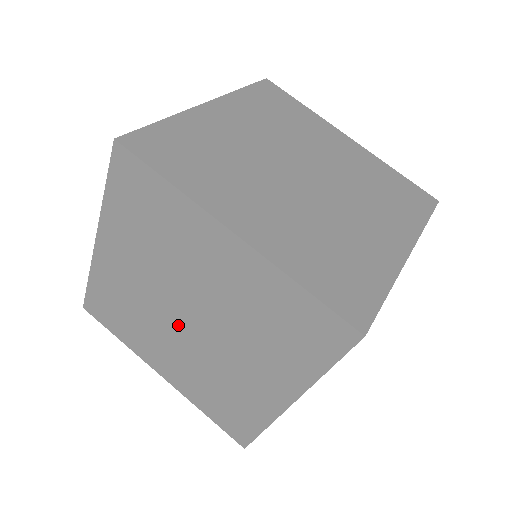
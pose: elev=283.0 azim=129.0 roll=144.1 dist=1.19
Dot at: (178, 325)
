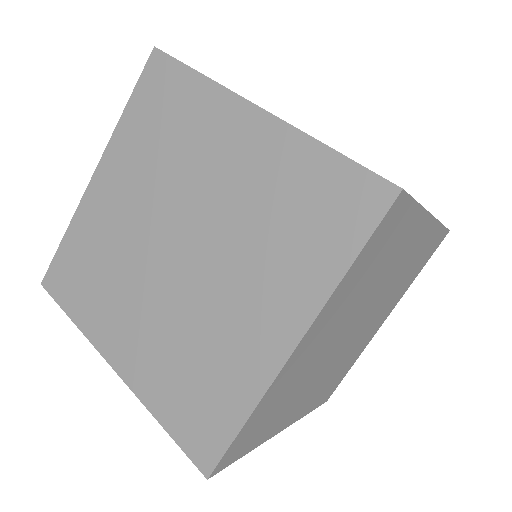
Dot at: (161, 264)
